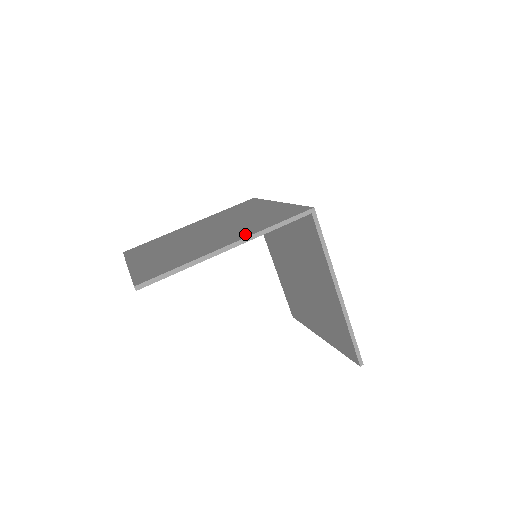
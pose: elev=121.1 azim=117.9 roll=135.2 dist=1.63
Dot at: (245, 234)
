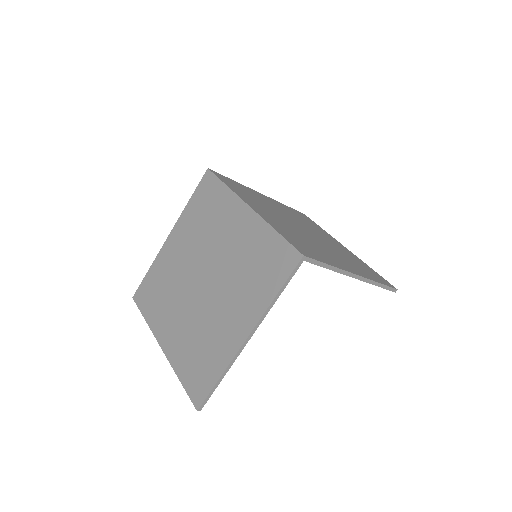
Dot at: (252, 313)
